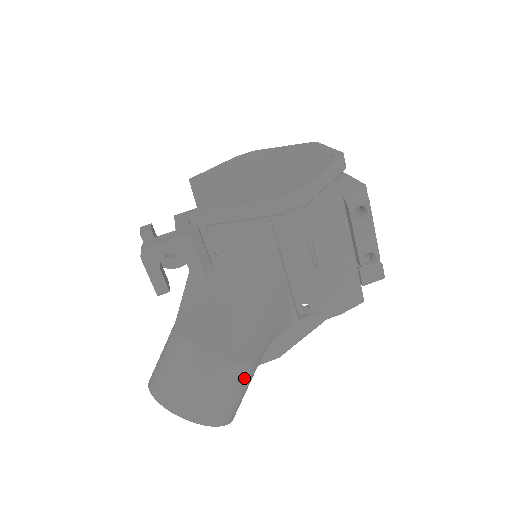
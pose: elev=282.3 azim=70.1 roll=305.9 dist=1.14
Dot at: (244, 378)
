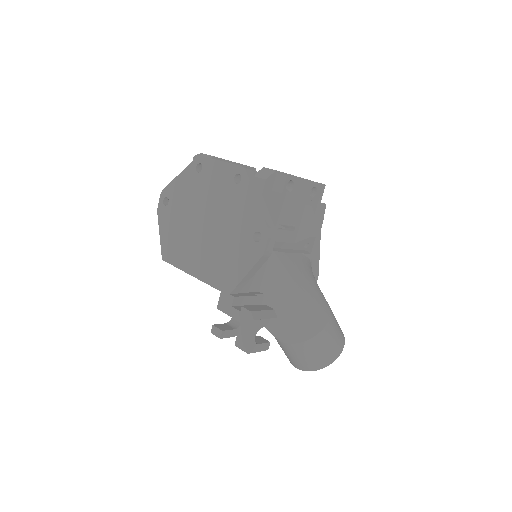
Dot at: (333, 320)
